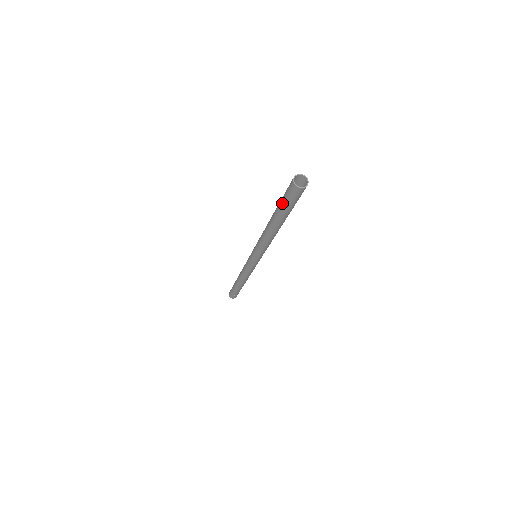
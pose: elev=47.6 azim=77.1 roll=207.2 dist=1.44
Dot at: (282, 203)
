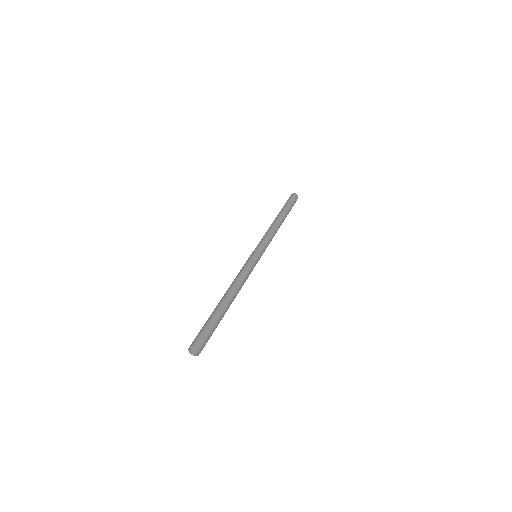
Dot at: occluded
